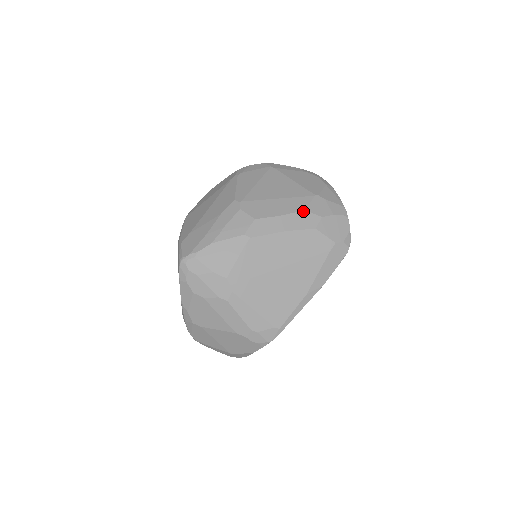
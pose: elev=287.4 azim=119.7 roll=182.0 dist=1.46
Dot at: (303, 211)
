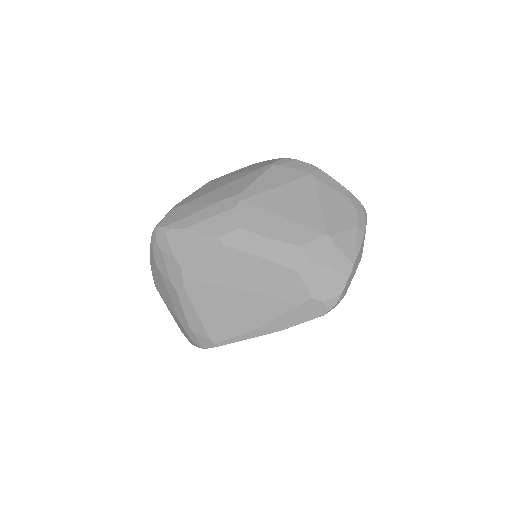
Dot at: (296, 246)
